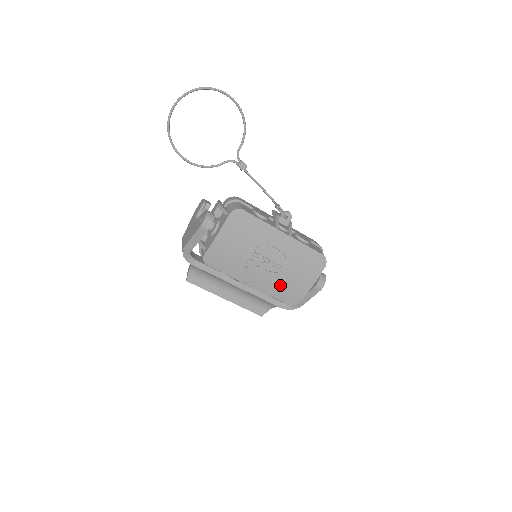
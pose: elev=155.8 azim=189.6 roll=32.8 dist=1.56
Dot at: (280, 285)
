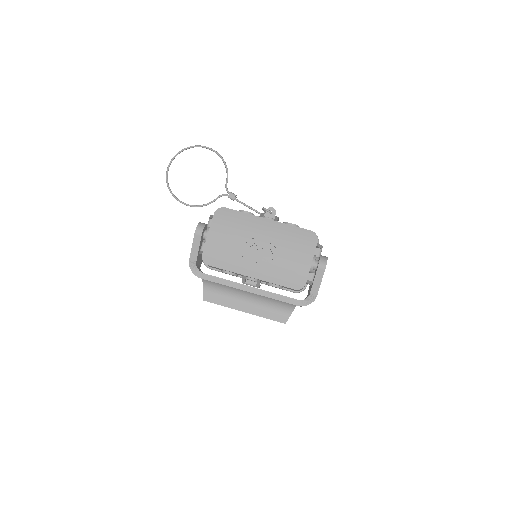
Dot at: (280, 269)
